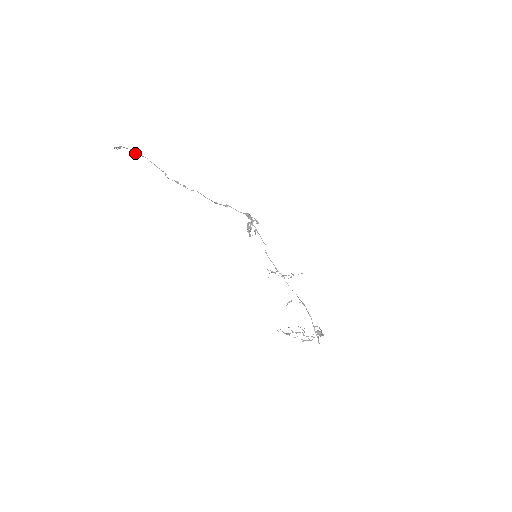
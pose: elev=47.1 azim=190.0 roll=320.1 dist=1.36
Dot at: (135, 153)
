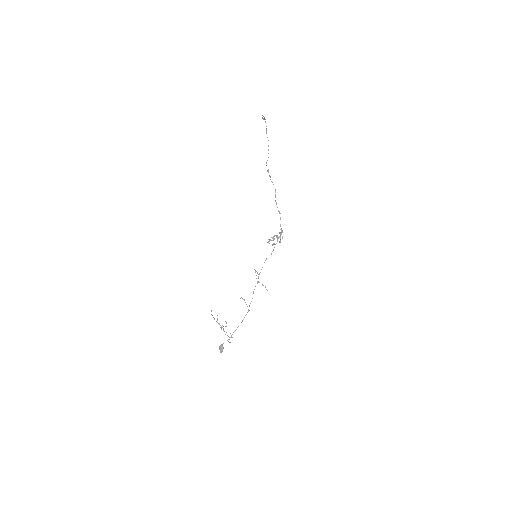
Dot at: (266, 132)
